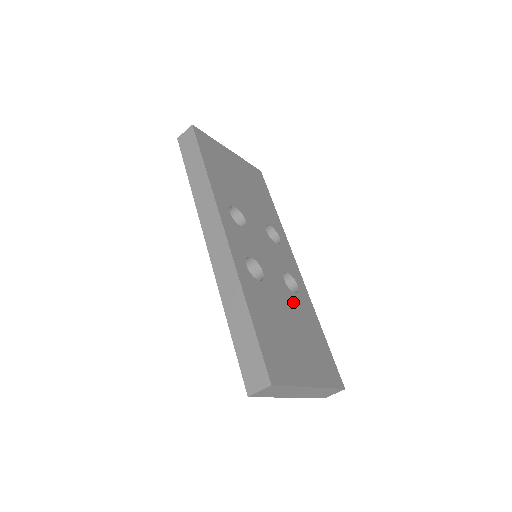
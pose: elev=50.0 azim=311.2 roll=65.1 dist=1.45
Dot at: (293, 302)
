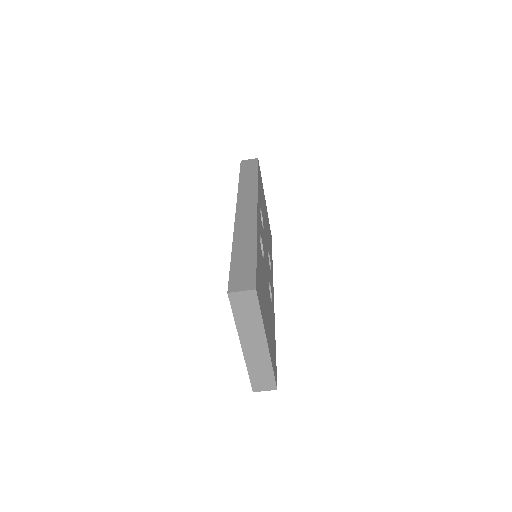
Dot at: (269, 299)
